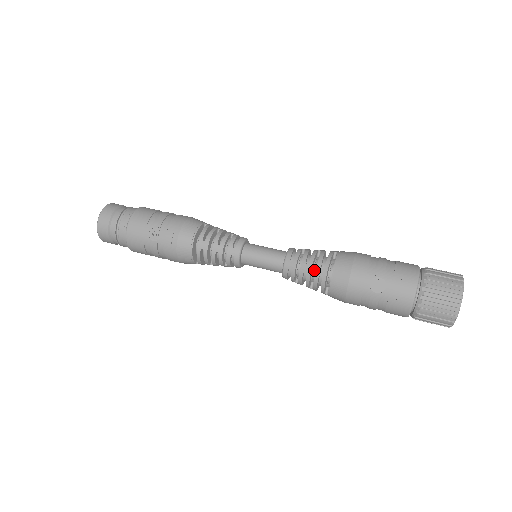
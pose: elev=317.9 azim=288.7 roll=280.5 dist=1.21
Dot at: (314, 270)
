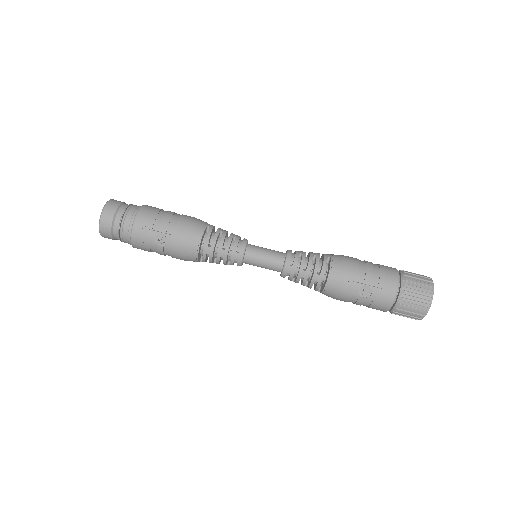
Dot at: (310, 274)
